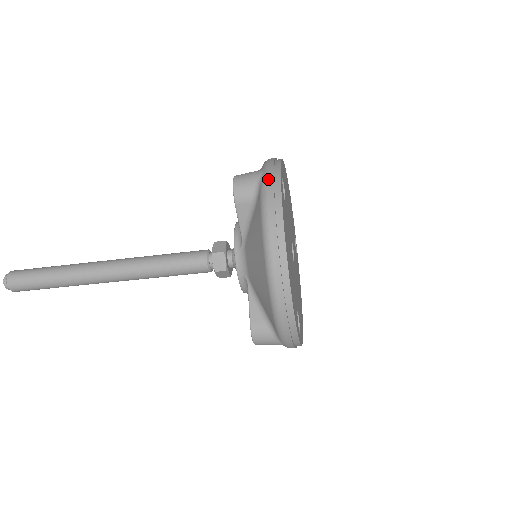
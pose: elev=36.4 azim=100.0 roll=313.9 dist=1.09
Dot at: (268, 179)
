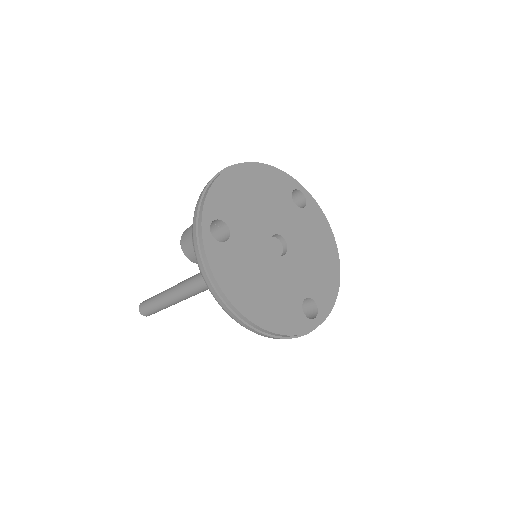
Dot at: (195, 247)
